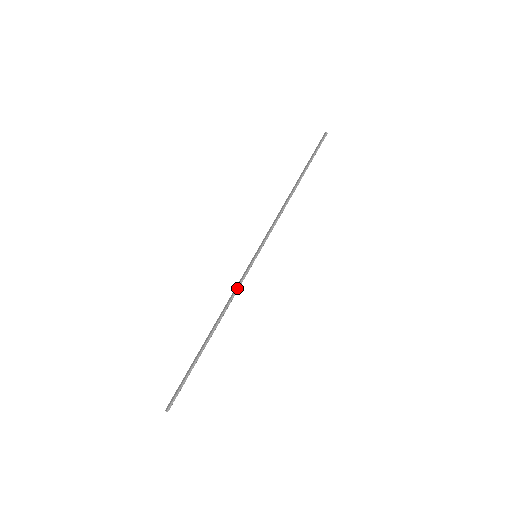
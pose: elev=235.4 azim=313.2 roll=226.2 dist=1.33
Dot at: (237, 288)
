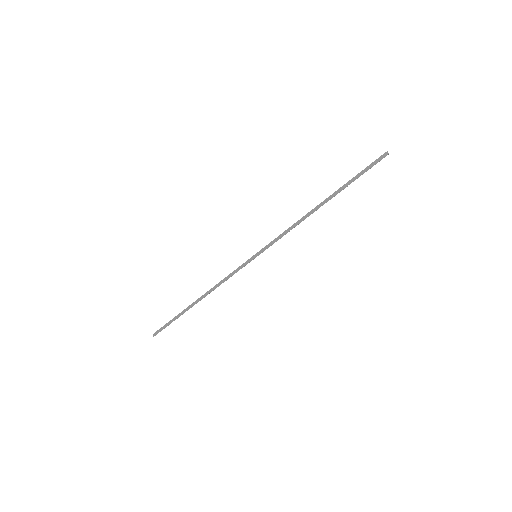
Dot at: occluded
